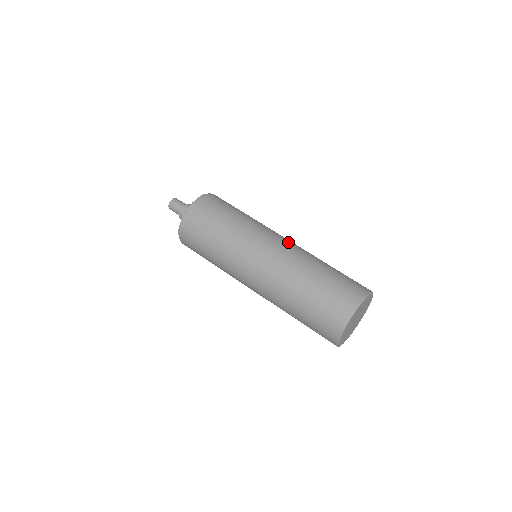
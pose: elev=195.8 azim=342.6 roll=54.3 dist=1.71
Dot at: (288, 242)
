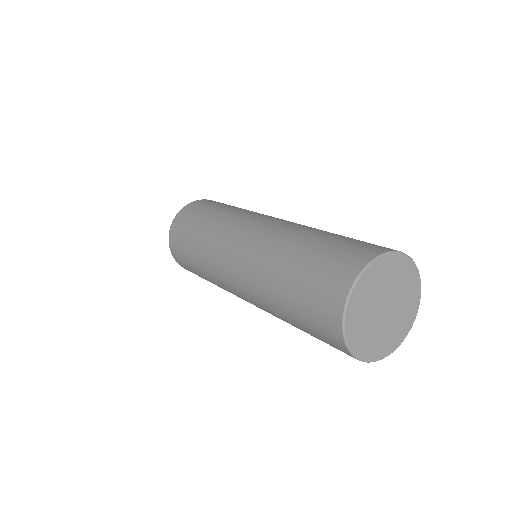
Dot at: (256, 230)
